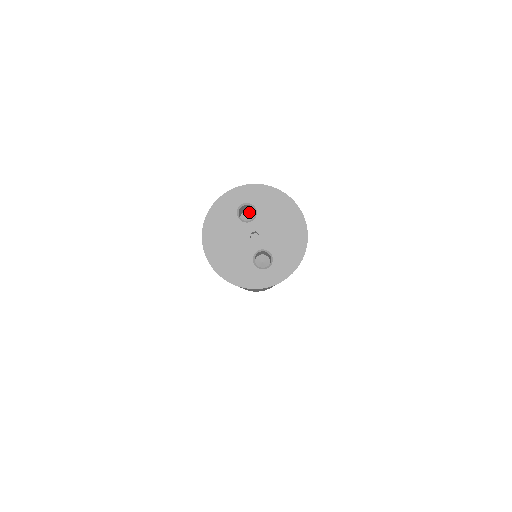
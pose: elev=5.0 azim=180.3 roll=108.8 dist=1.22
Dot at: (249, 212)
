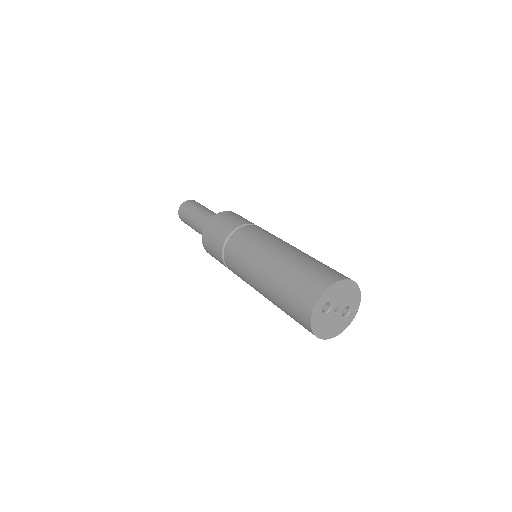
Dot at: occluded
